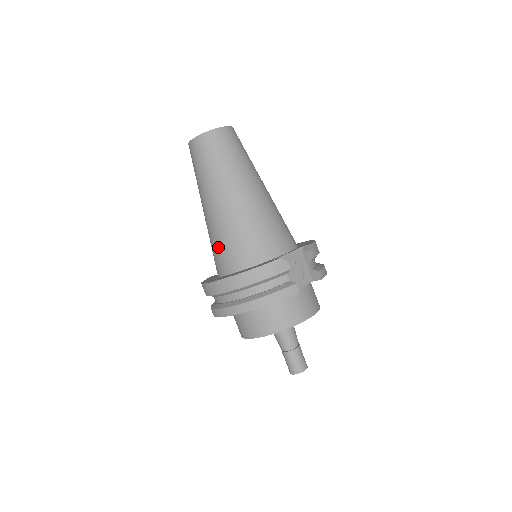
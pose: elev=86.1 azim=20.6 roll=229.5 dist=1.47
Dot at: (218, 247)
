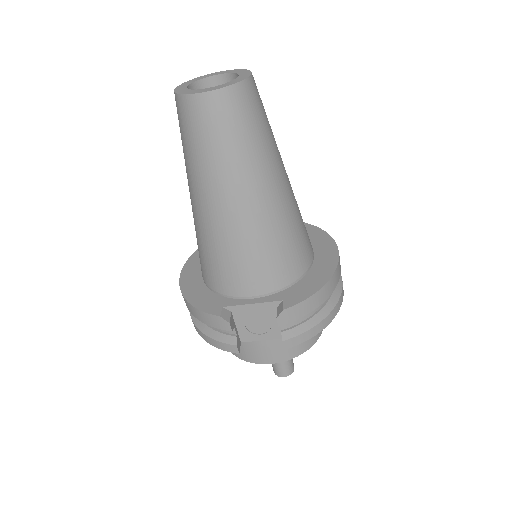
Dot at: occluded
